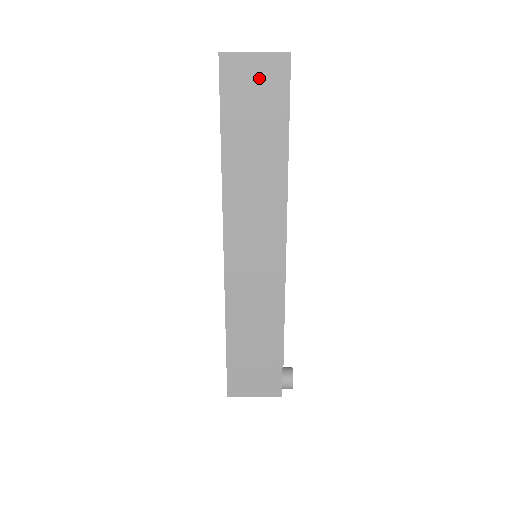
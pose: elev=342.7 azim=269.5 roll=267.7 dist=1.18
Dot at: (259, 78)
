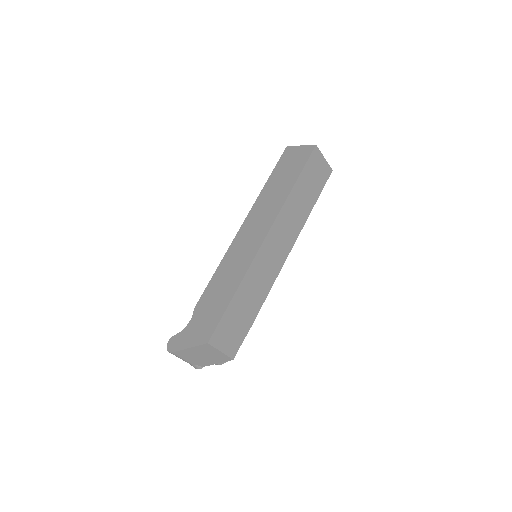
Dot at: (320, 169)
